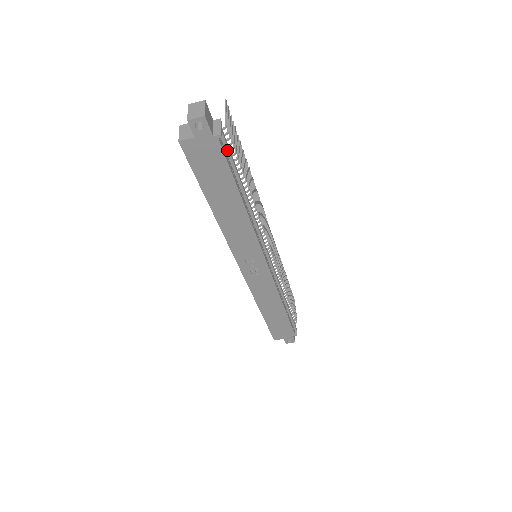
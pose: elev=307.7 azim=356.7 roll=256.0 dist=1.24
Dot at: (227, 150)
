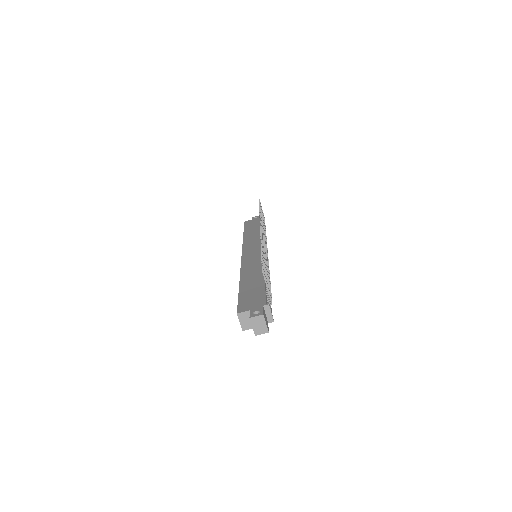
Dot at: occluded
